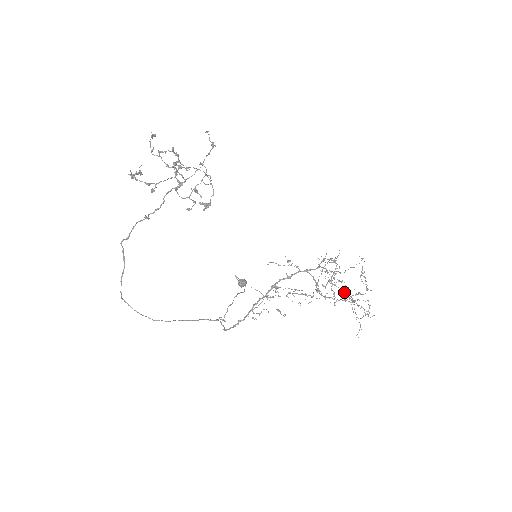
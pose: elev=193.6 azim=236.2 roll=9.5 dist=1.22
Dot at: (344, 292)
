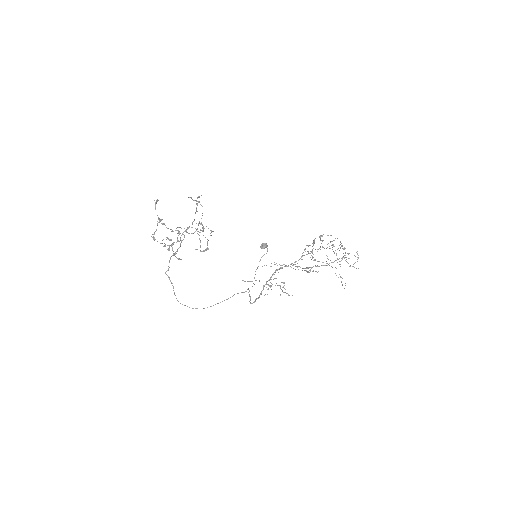
Dot at: (328, 264)
